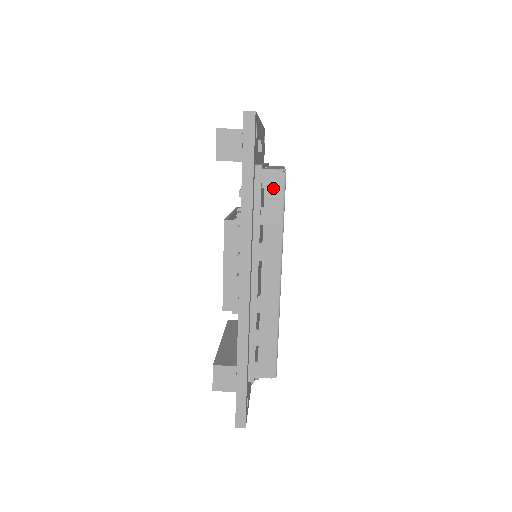
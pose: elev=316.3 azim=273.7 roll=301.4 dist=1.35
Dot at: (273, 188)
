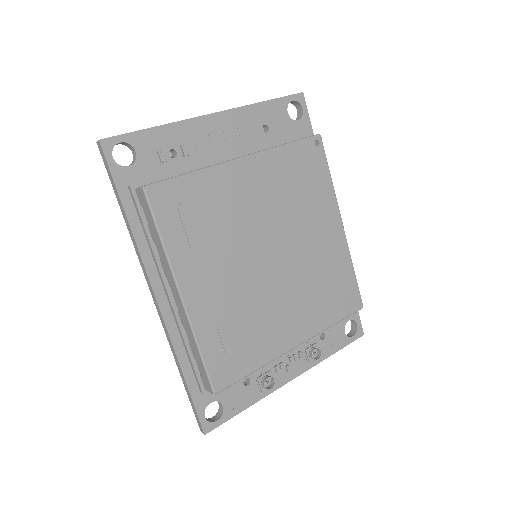
Dot at: (145, 206)
